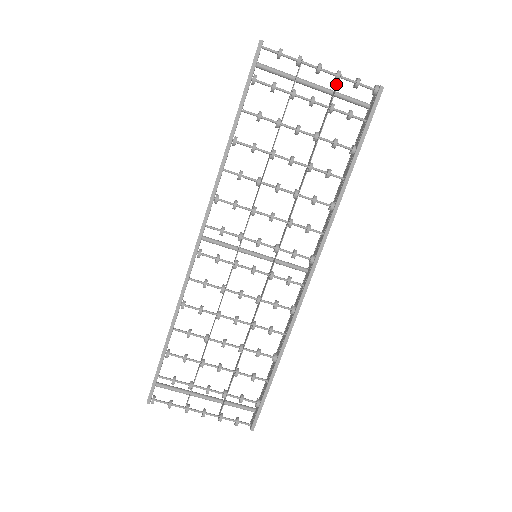
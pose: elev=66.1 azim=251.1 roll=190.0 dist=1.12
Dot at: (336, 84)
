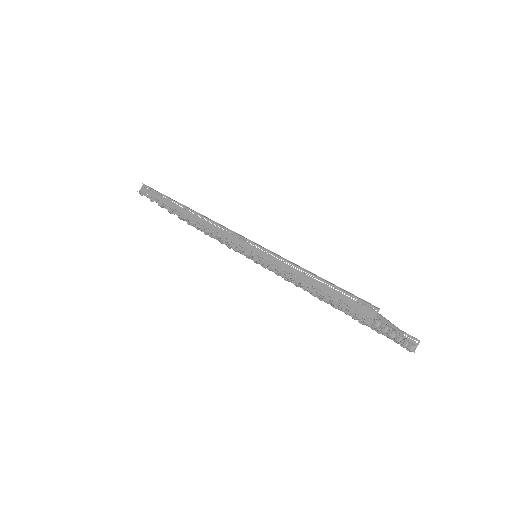
Dot at: occluded
